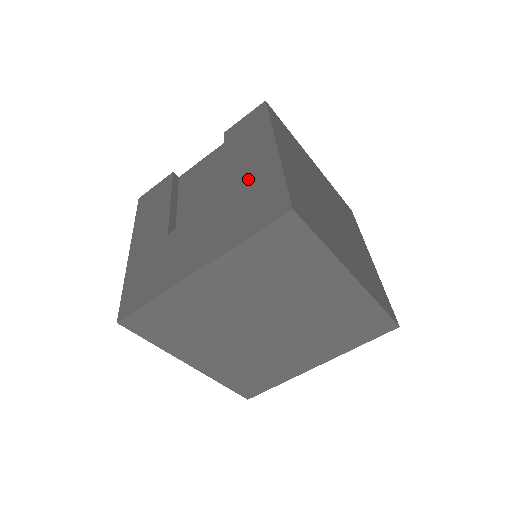
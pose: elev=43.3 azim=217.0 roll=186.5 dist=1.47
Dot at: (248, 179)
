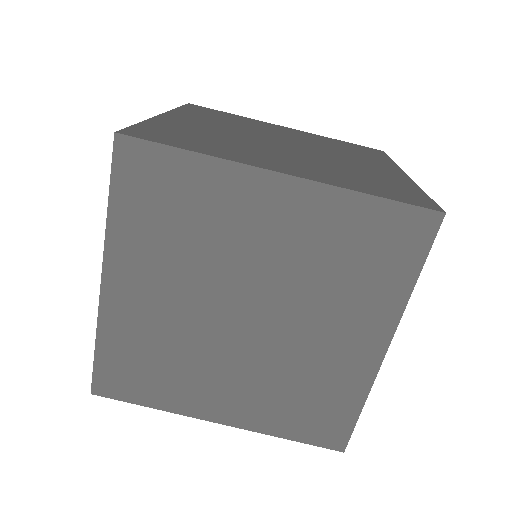
Dot at: occluded
